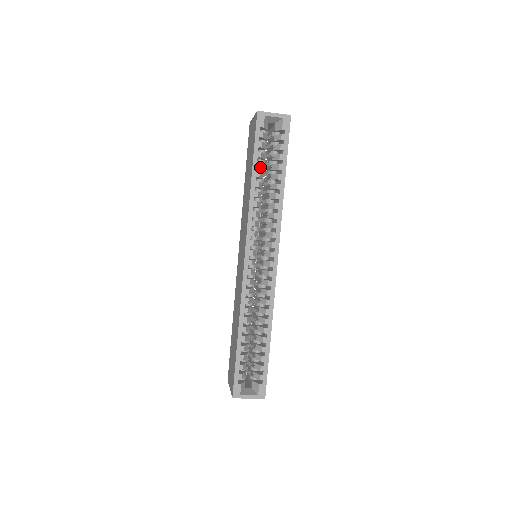
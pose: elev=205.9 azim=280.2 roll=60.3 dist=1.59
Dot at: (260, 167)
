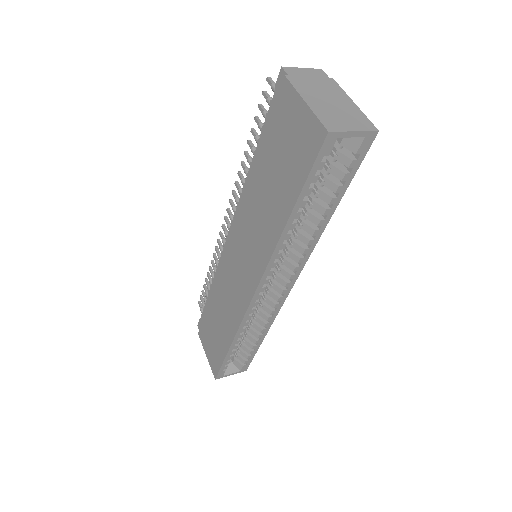
Dot at: (304, 206)
